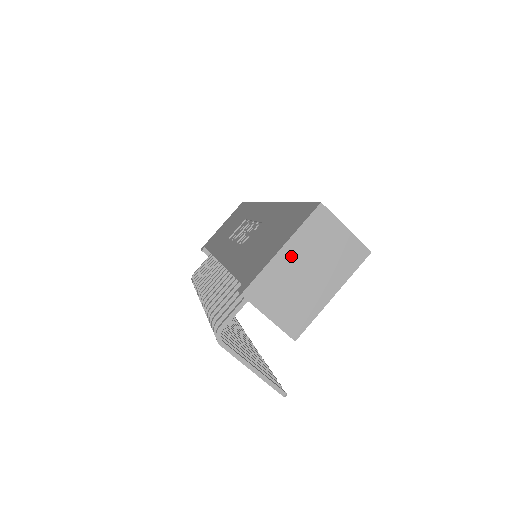
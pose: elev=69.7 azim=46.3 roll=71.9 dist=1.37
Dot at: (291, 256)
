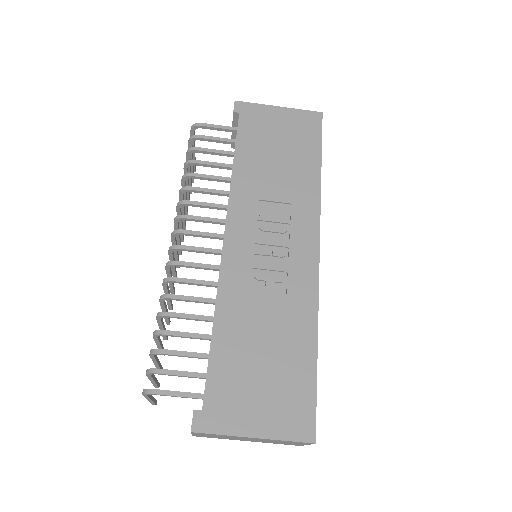
Dot at: occluded
